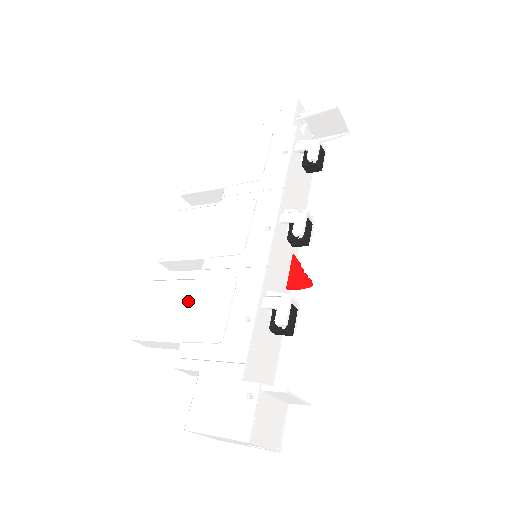
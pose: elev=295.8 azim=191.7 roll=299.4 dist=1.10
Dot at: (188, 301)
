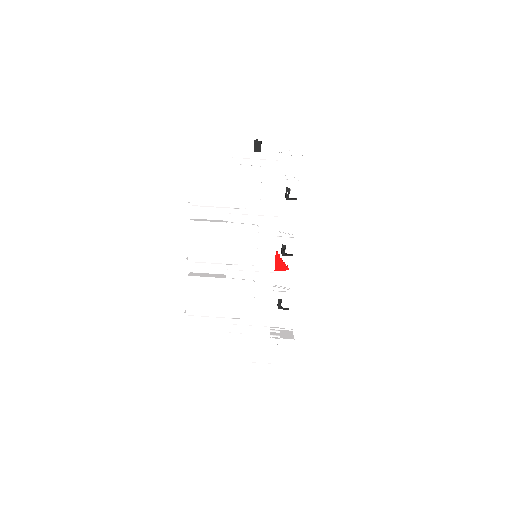
Dot at: (222, 293)
